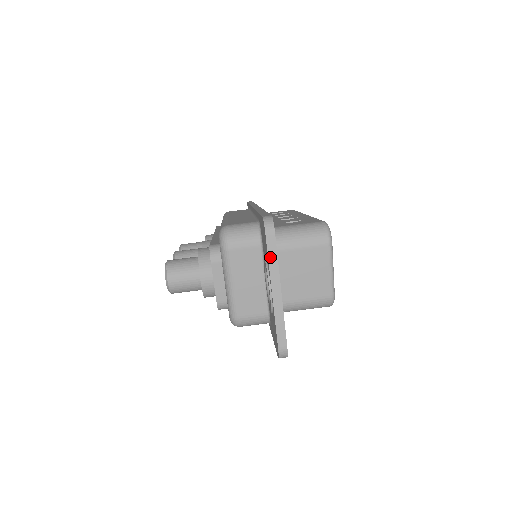
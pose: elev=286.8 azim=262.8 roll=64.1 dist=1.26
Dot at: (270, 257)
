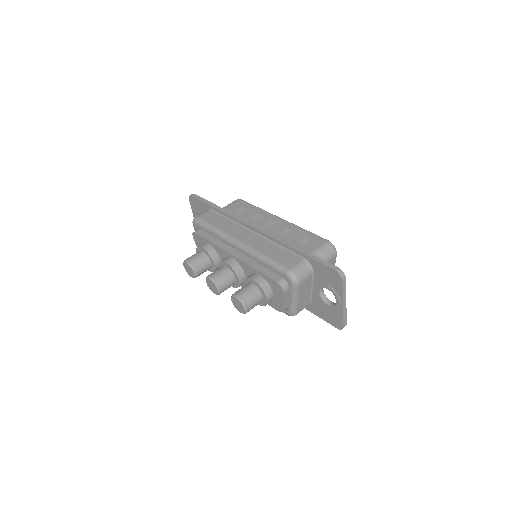
Dot at: (343, 290)
